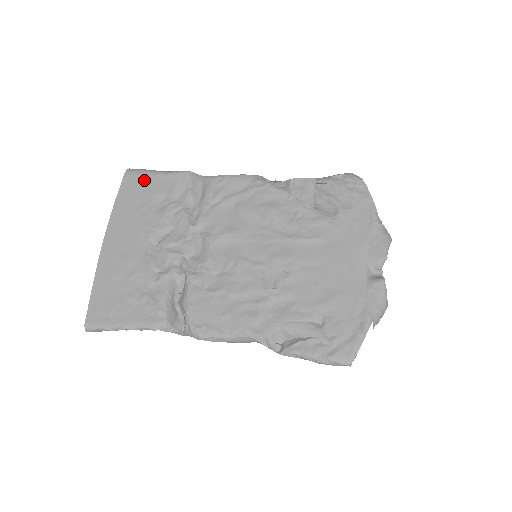
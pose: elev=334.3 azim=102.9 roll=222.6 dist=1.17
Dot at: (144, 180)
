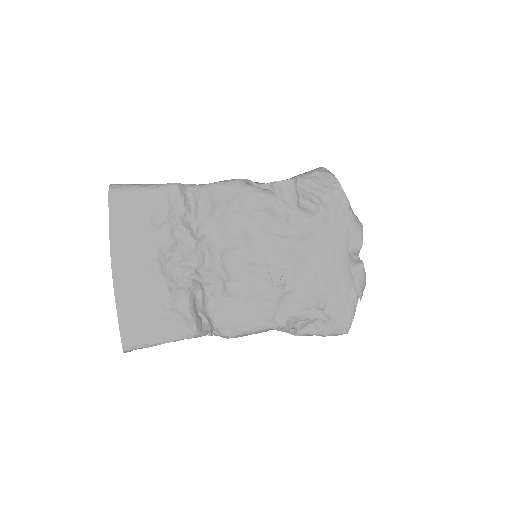
Dot at: (132, 198)
